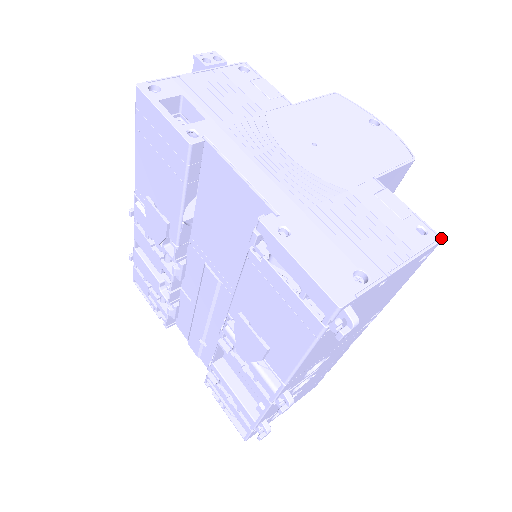
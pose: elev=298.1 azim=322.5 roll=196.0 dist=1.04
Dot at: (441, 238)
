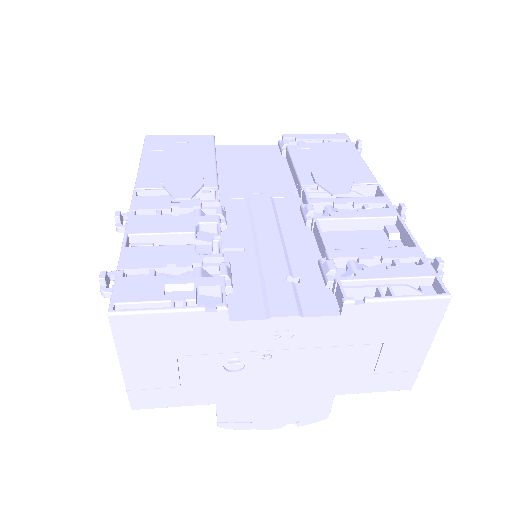
Dot at: occluded
